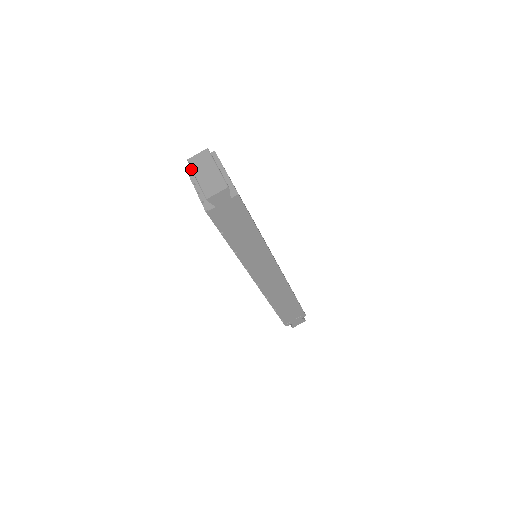
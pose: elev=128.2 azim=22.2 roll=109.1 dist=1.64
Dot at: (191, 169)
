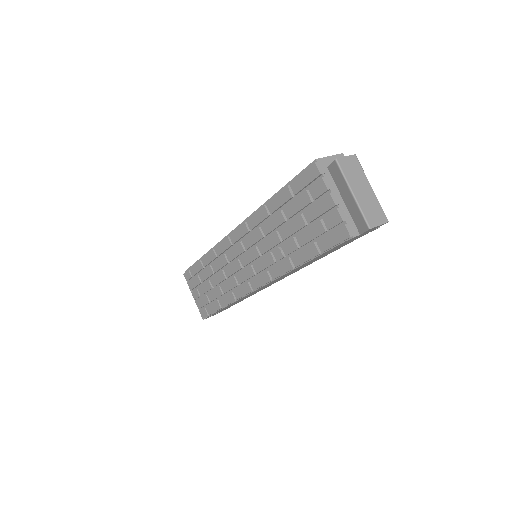
Dot at: (322, 166)
